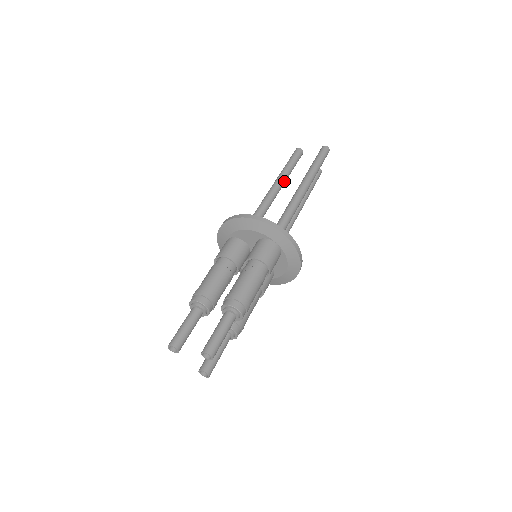
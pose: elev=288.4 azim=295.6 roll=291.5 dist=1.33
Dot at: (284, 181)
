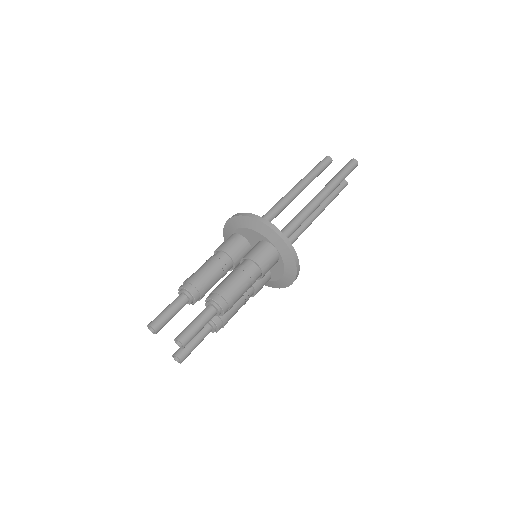
Dot at: (304, 187)
